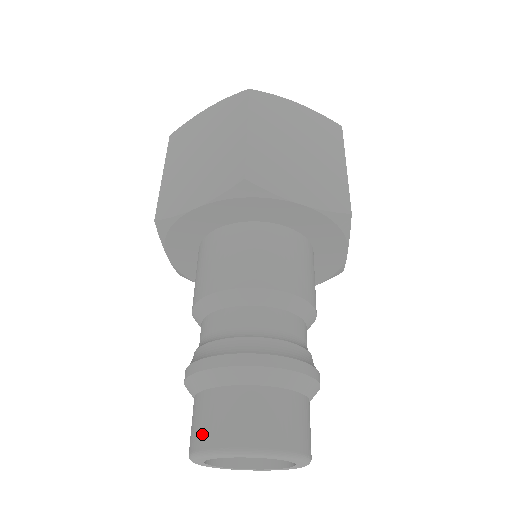
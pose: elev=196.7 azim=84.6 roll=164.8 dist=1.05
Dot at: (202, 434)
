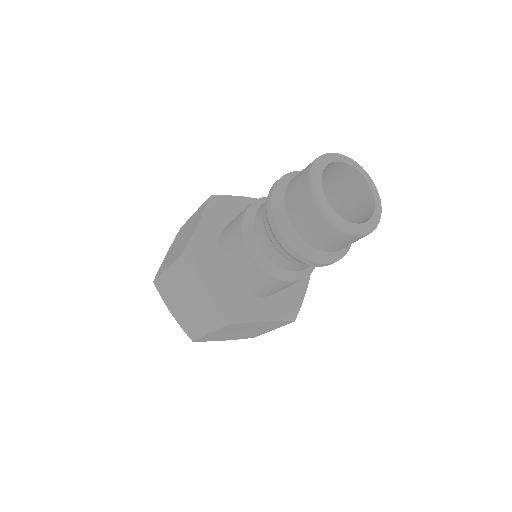
Dot at: occluded
